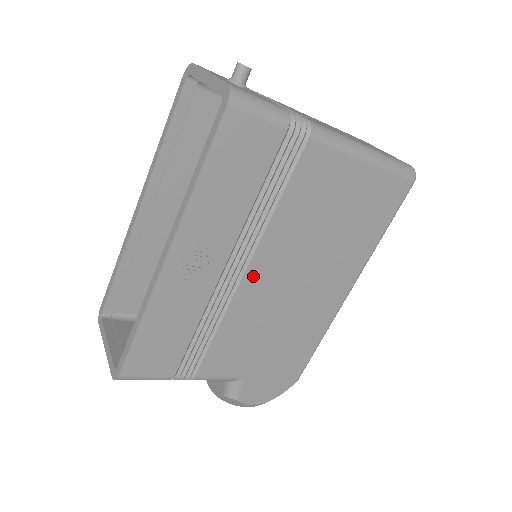
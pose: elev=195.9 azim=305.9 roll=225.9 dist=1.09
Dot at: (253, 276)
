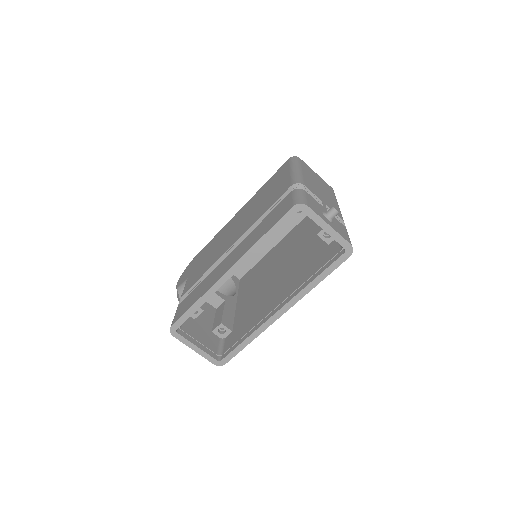
Dot at: occluded
